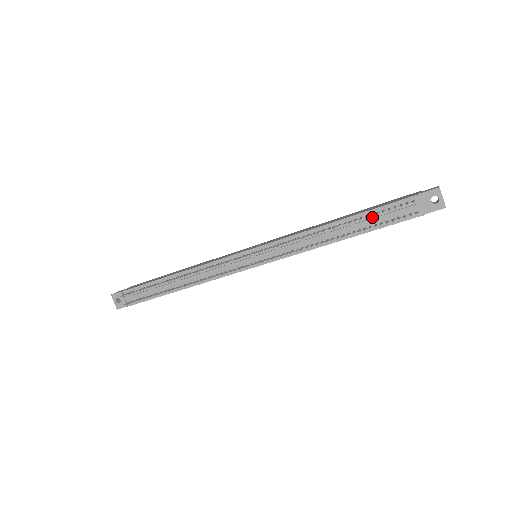
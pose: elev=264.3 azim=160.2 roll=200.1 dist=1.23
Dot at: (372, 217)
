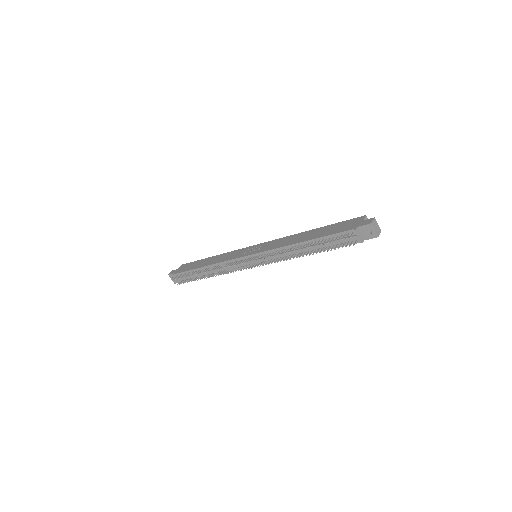
Dot at: occluded
